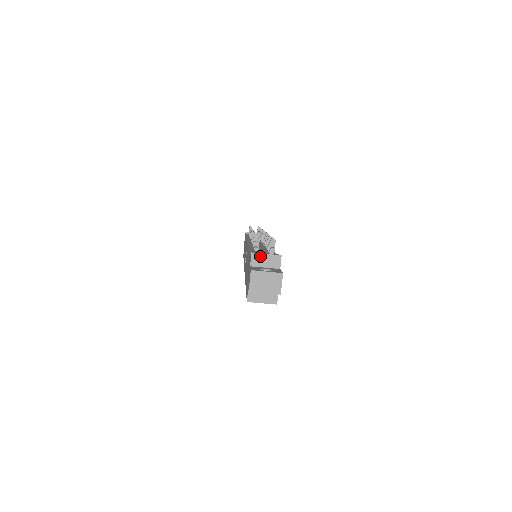
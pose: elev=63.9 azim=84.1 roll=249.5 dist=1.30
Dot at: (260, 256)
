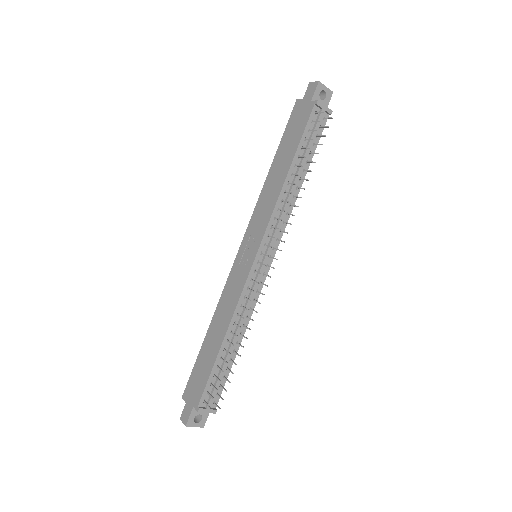
Dot at: (202, 412)
